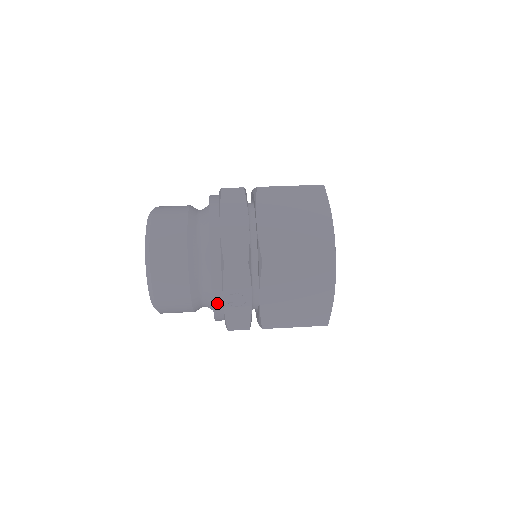
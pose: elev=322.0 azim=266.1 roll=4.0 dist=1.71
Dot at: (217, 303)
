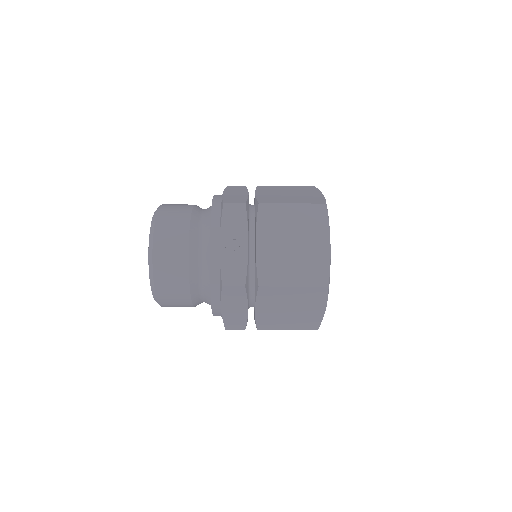
Dot at: (214, 253)
